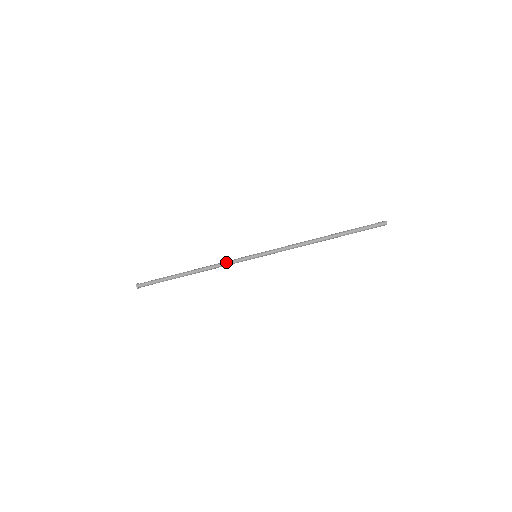
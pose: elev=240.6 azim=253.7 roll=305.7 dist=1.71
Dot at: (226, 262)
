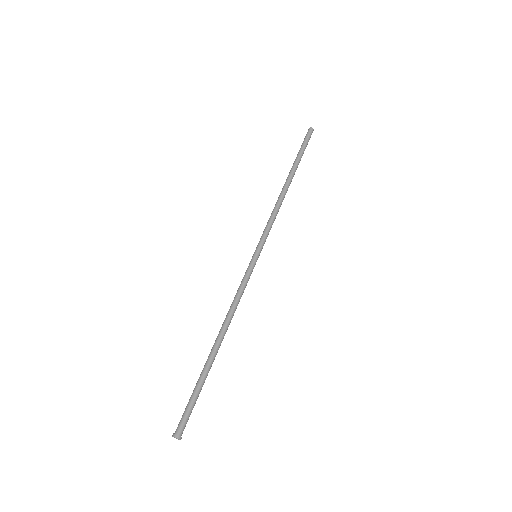
Dot at: (239, 291)
